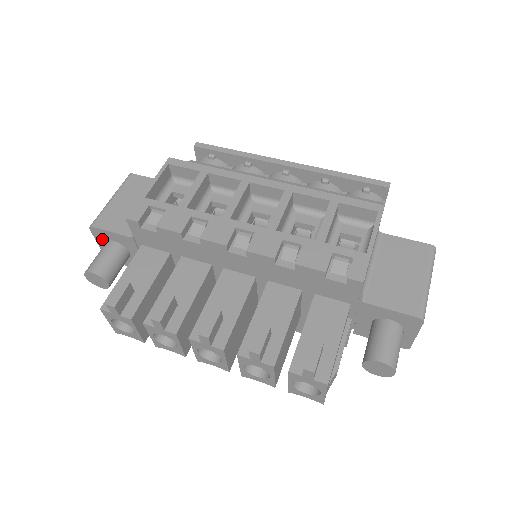
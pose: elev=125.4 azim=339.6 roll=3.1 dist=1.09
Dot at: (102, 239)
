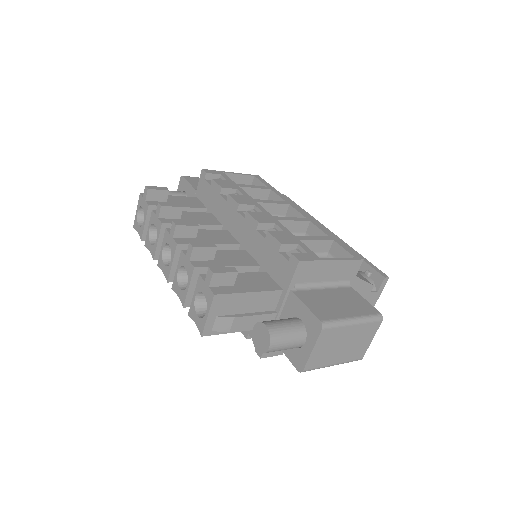
Dot at: (181, 190)
